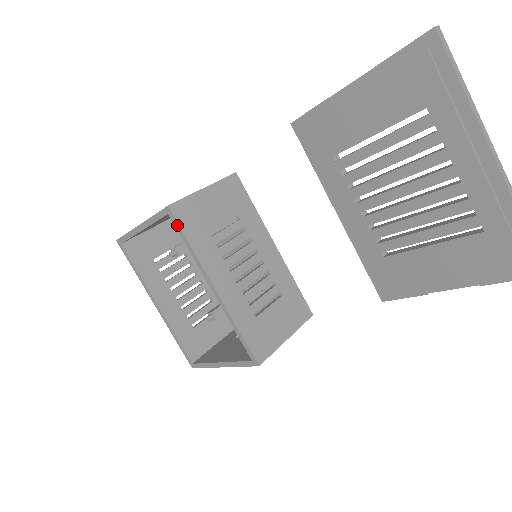
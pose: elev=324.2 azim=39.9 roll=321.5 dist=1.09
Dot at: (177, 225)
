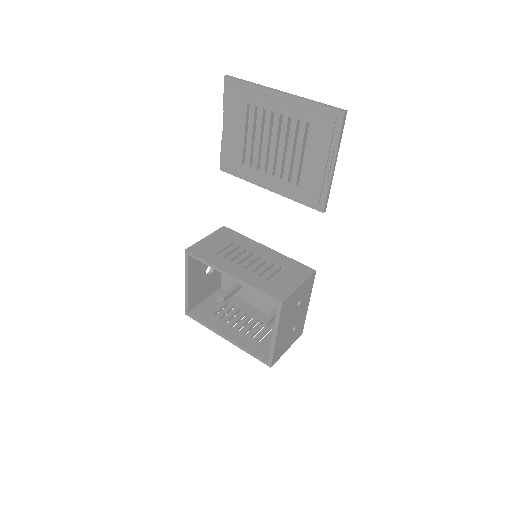
Dot at: (194, 256)
